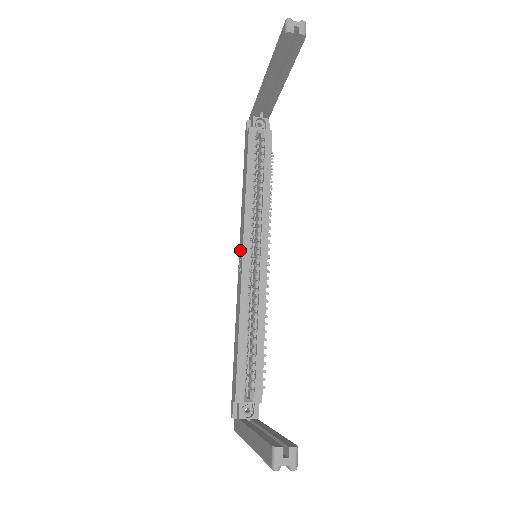
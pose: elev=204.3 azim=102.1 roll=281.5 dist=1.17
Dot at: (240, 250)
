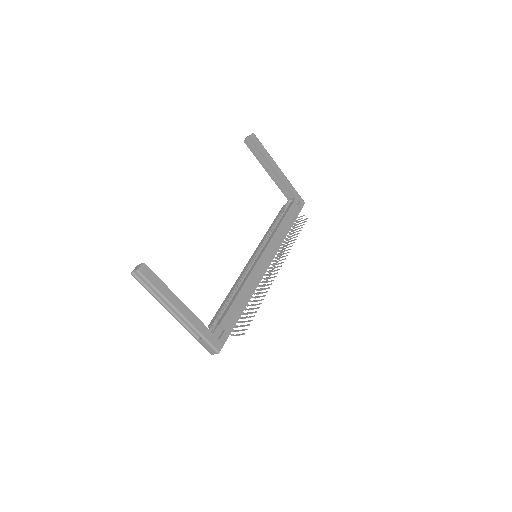
Dot at: occluded
